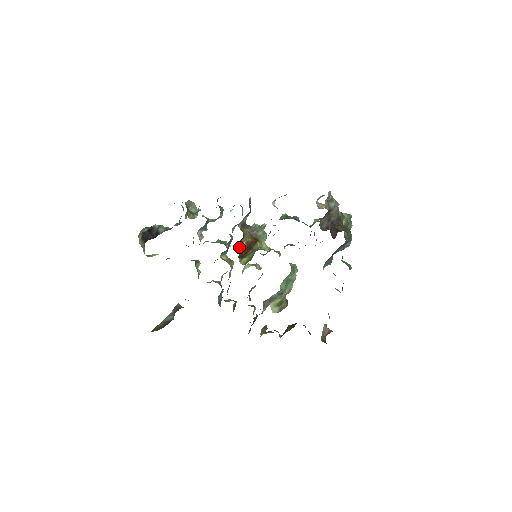
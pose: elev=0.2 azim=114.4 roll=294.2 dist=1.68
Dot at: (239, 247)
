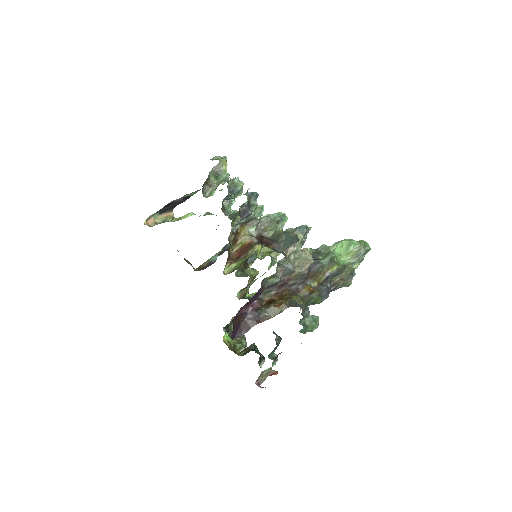
Dot at: occluded
